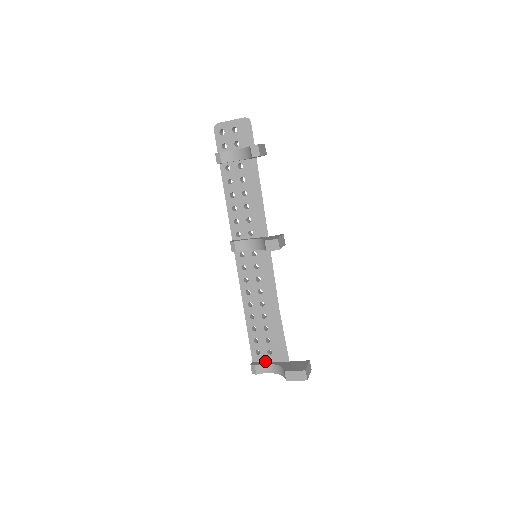
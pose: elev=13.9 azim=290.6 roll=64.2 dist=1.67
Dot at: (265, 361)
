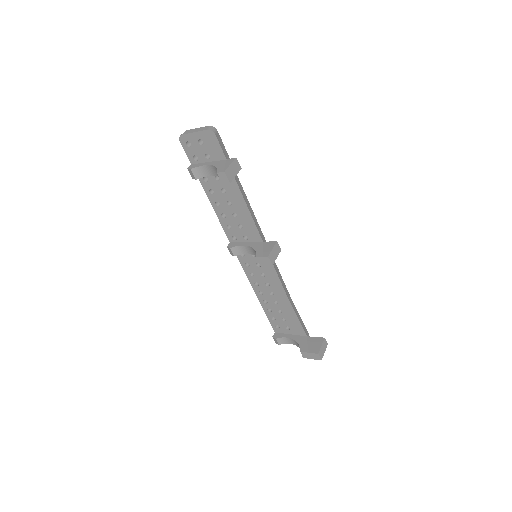
Dot at: (285, 333)
